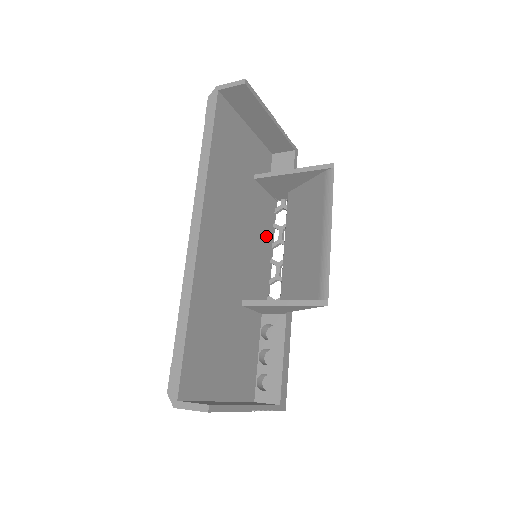
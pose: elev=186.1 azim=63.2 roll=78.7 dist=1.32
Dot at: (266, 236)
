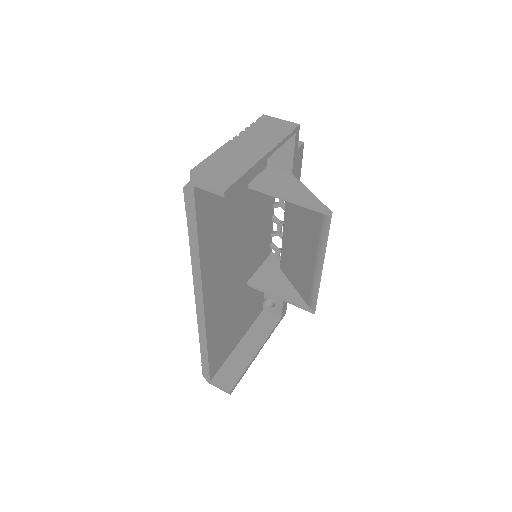
Dot at: (266, 209)
